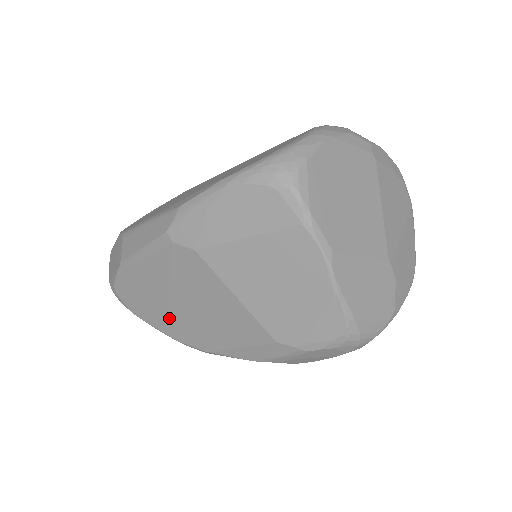
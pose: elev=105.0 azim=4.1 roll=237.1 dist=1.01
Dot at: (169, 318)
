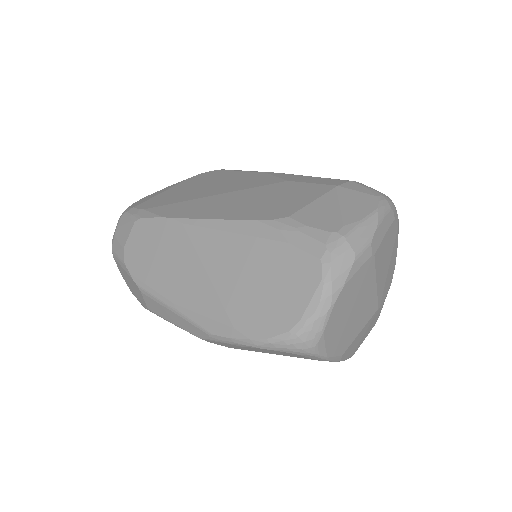
Dot at: occluded
